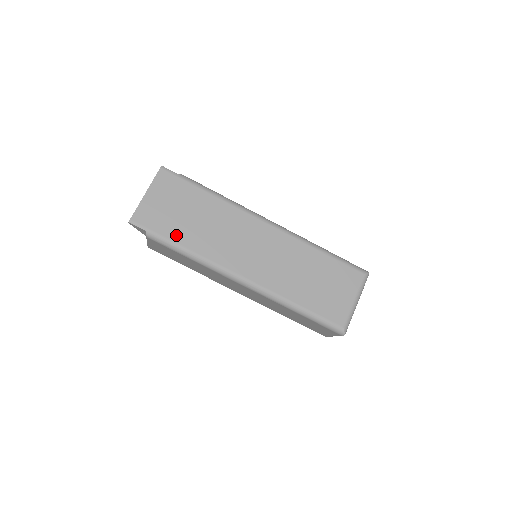
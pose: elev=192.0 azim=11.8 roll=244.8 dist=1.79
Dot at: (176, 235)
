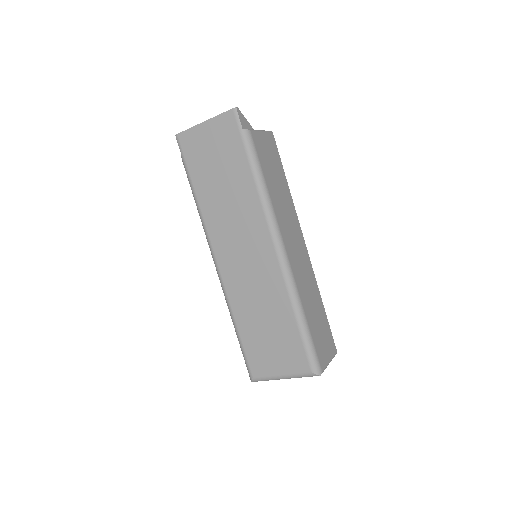
Dot at: (198, 180)
